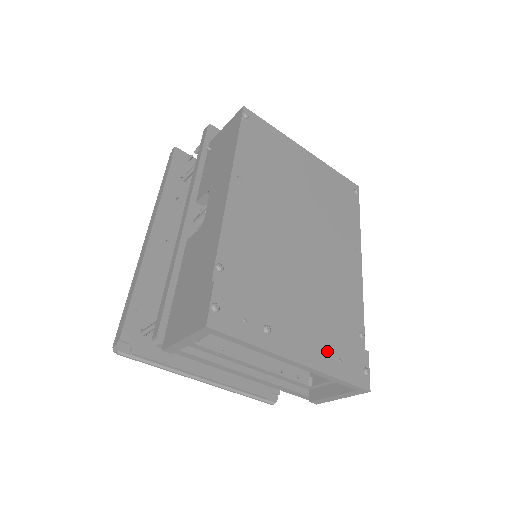
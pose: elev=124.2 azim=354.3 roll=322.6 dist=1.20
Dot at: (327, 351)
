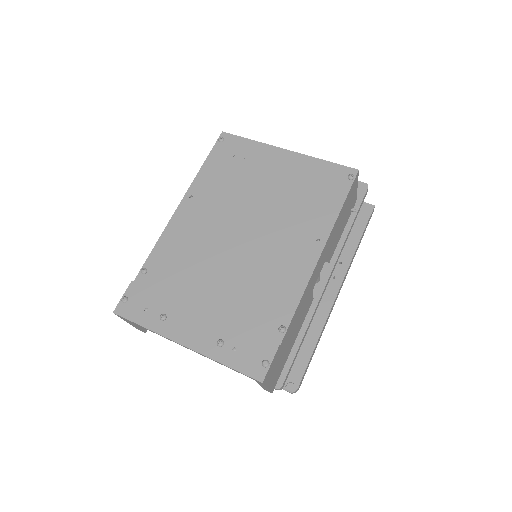
Dot at: (220, 339)
